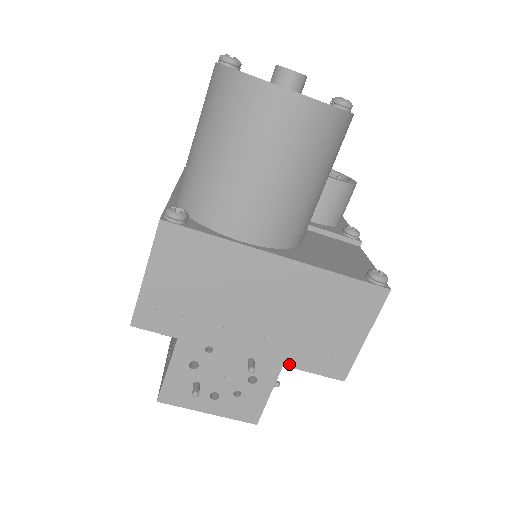
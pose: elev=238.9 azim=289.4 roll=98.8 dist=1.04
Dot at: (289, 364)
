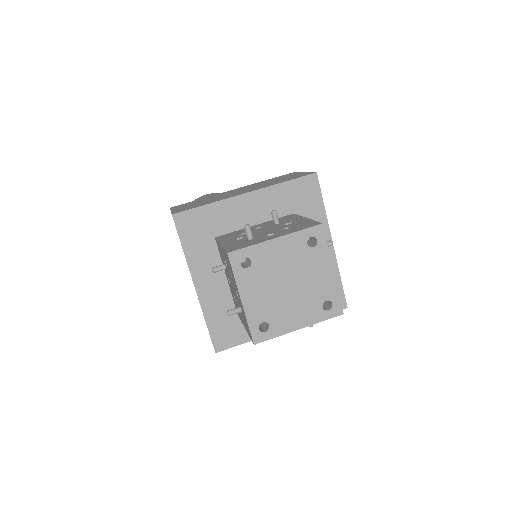
Dot at: (277, 184)
